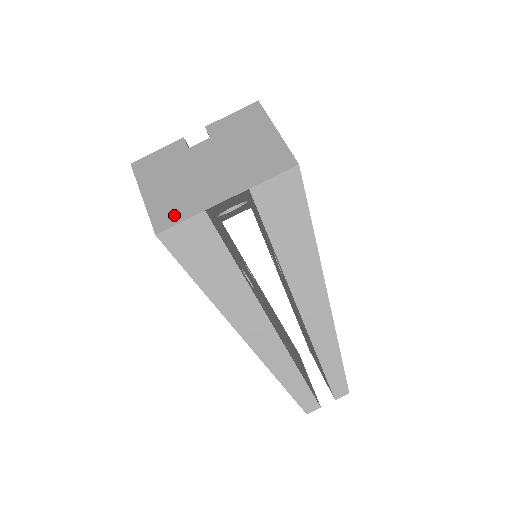
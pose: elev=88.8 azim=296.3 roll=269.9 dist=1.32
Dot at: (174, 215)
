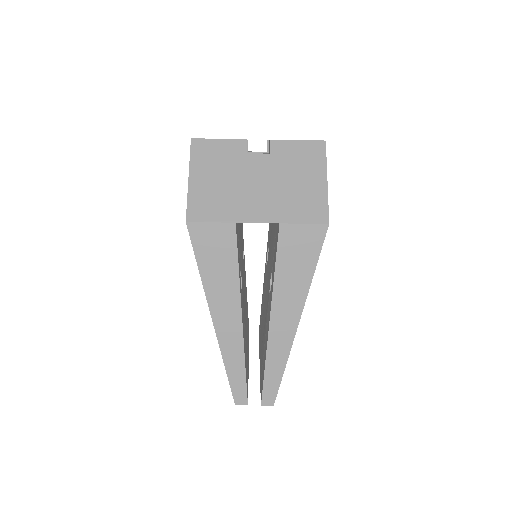
Dot at: (209, 212)
